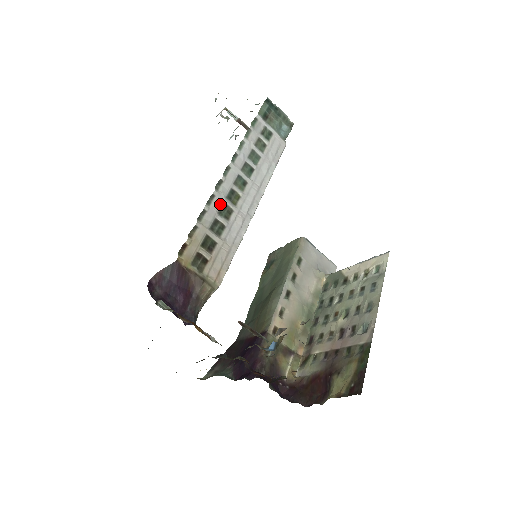
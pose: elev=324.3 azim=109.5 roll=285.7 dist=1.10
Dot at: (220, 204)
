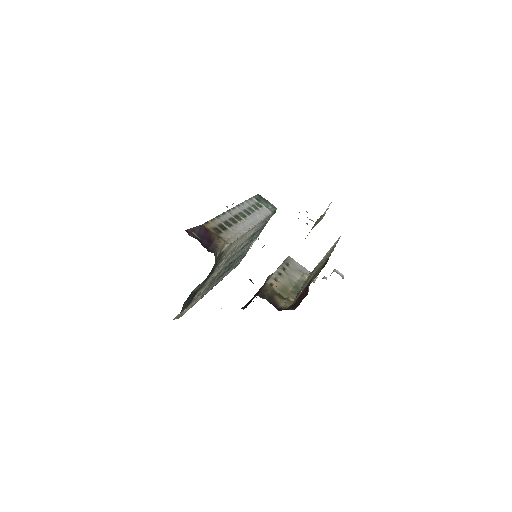
Dot at: (229, 217)
